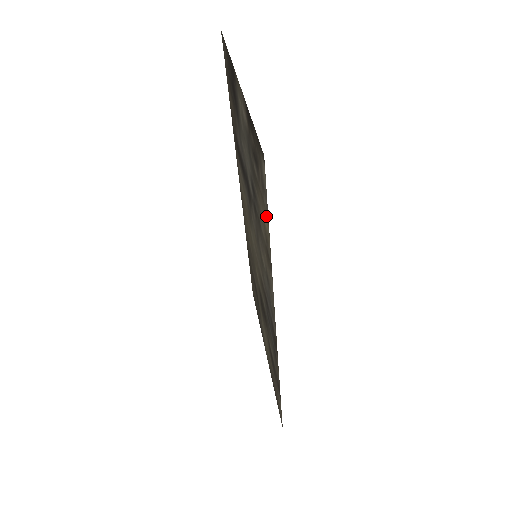
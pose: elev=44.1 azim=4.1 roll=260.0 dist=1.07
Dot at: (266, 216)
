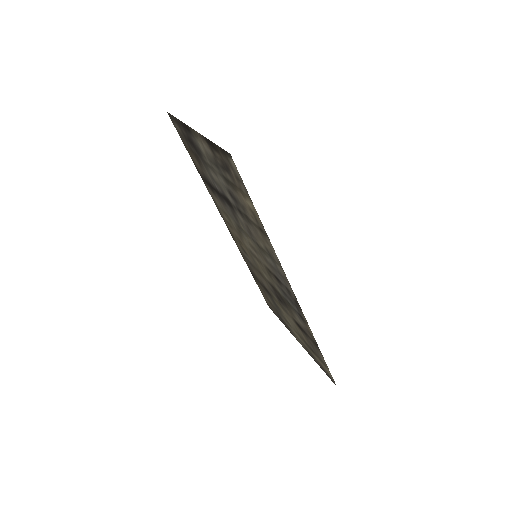
Dot at: (248, 199)
